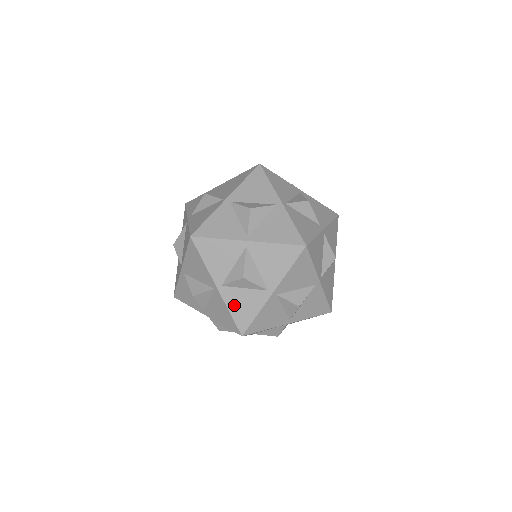
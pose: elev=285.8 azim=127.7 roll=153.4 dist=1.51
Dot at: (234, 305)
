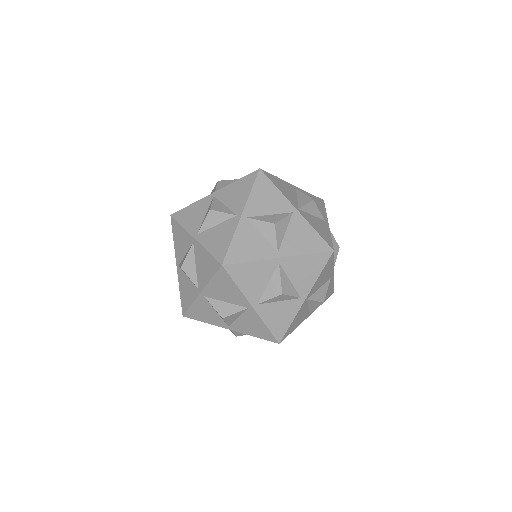
Dot at: (270, 319)
